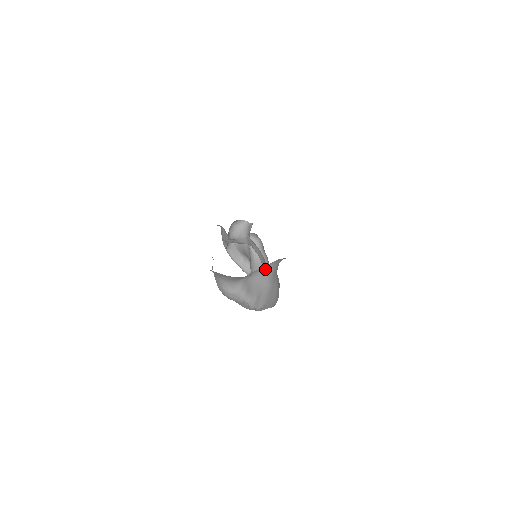
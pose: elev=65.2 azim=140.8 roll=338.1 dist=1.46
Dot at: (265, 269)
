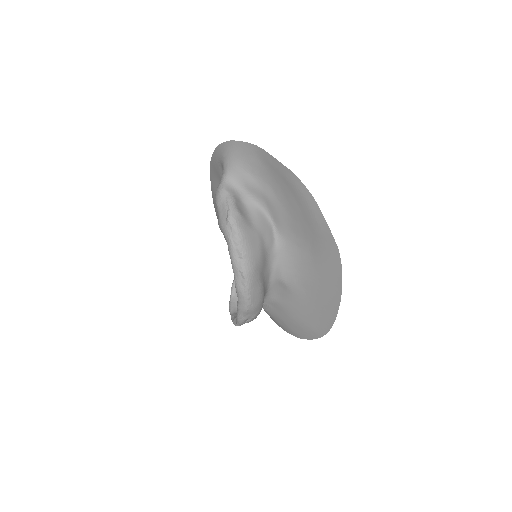
Dot at: (260, 213)
